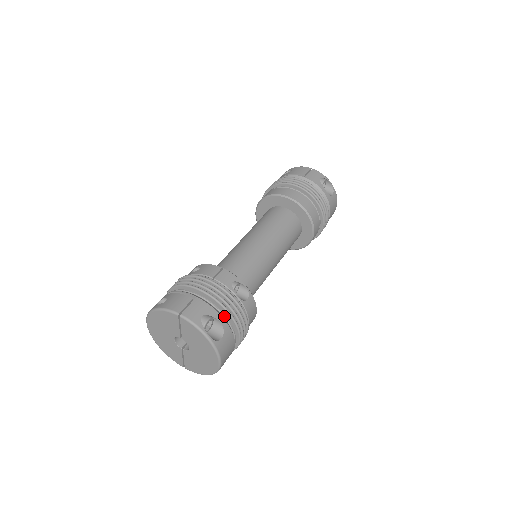
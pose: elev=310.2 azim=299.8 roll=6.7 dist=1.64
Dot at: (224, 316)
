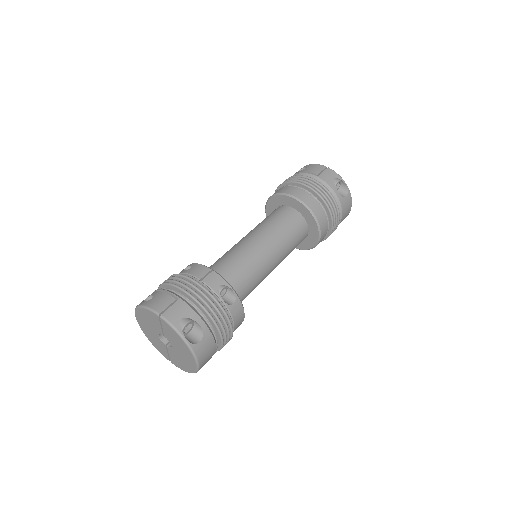
Dot at: (205, 319)
